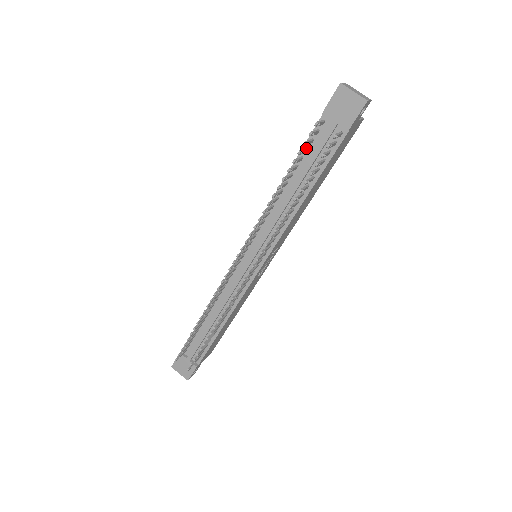
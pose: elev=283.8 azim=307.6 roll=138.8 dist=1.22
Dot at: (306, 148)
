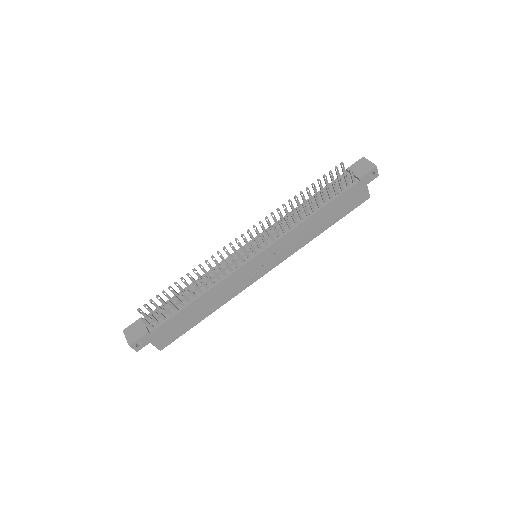
Dot at: (328, 184)
